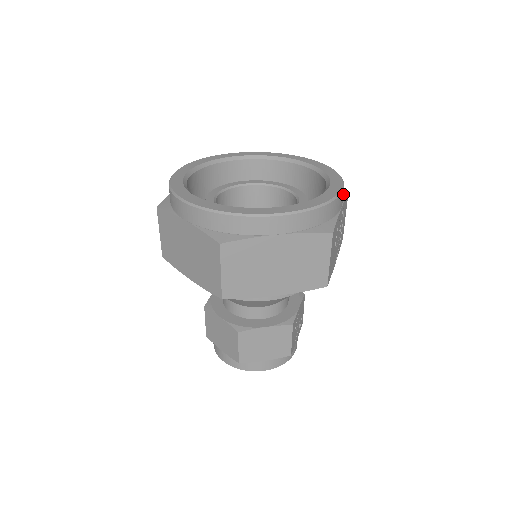
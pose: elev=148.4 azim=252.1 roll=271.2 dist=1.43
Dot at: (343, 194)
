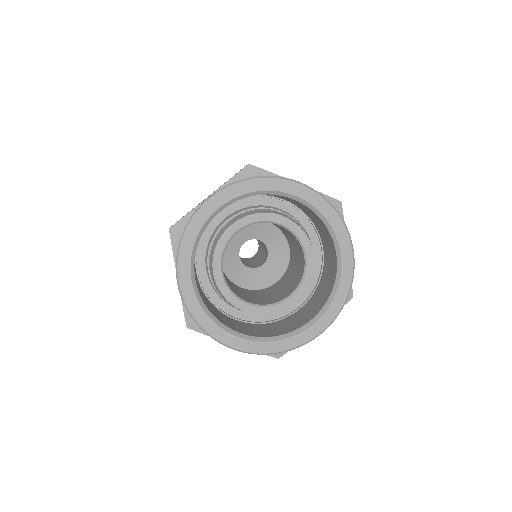
Dot at: occluded
